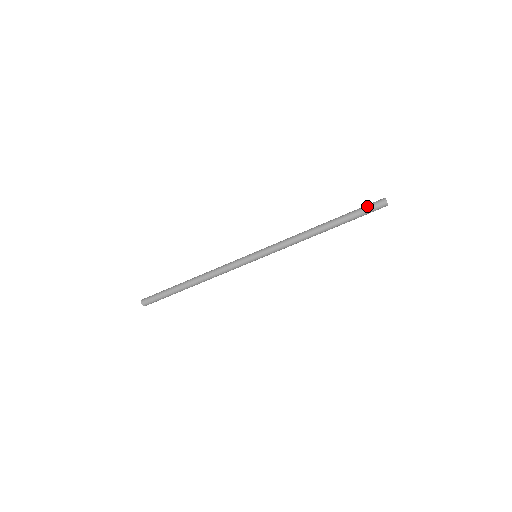
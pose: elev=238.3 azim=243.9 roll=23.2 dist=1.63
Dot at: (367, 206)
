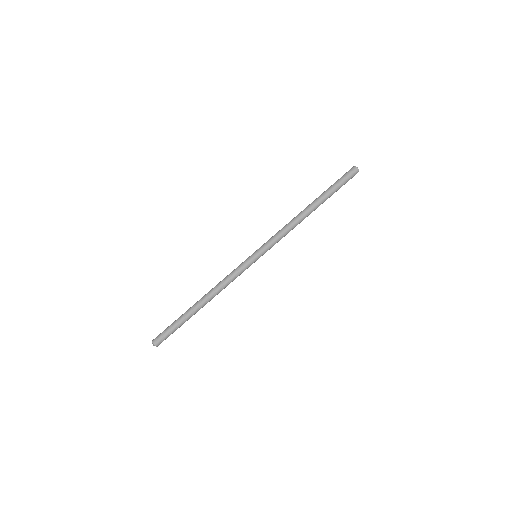
Dot at: (342, 177)
